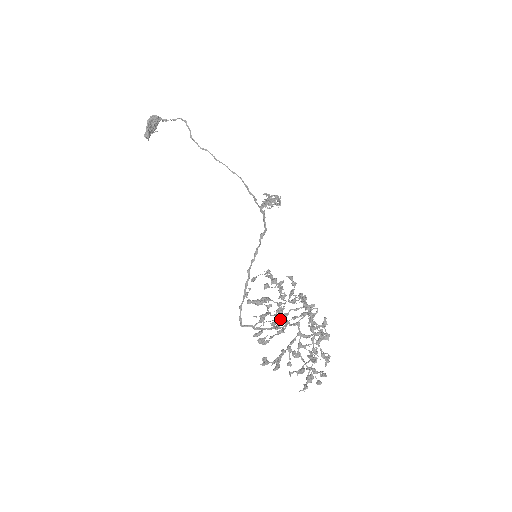
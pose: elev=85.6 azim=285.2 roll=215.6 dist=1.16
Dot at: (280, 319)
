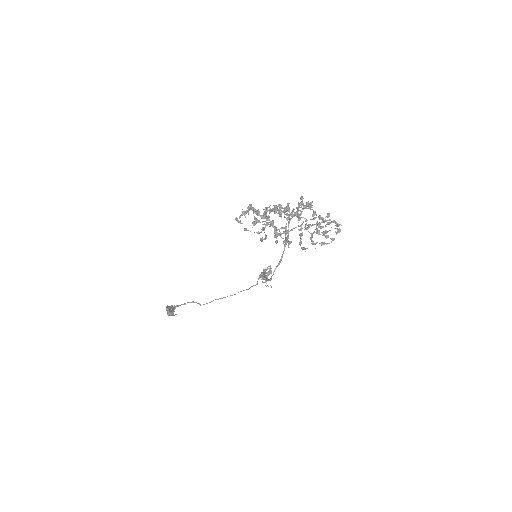
Dot at: (273, 220)
